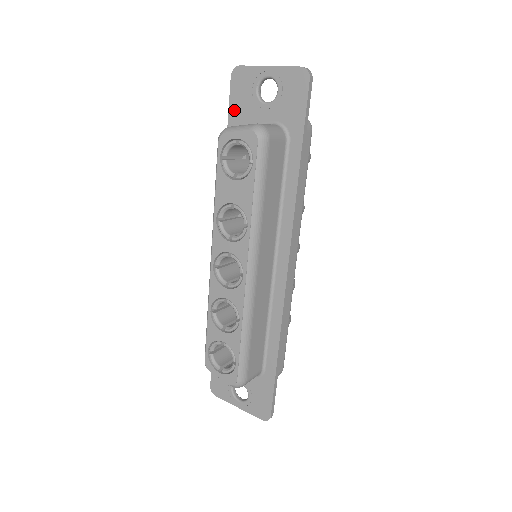
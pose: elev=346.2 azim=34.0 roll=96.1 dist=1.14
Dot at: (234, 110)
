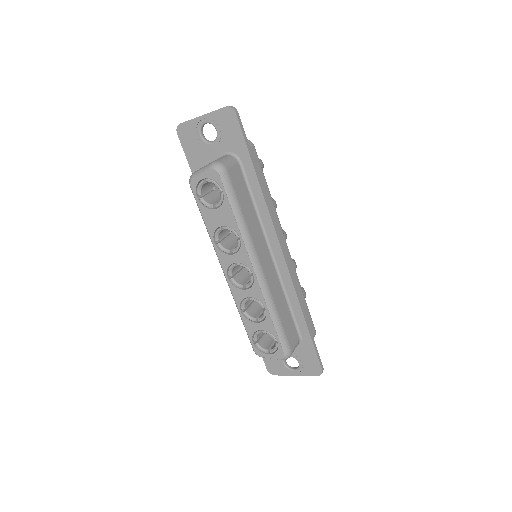
Dot at: (191, 157)
